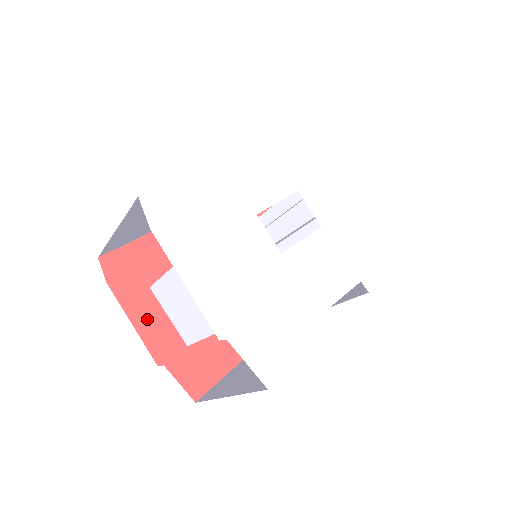
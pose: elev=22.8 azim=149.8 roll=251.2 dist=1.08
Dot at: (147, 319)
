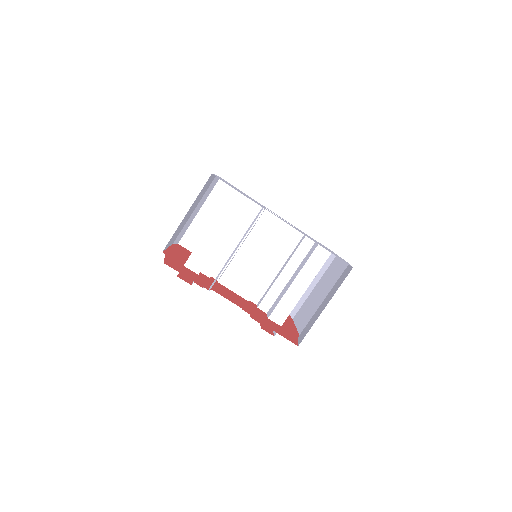
Dot at: (176, 253)
